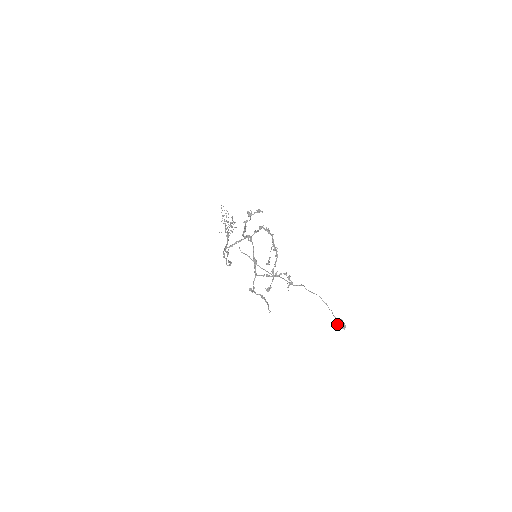
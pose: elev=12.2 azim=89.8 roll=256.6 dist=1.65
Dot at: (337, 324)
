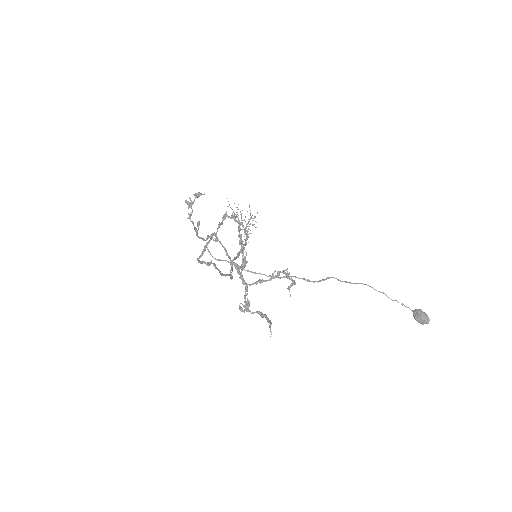
Dot at: (414, 318)
